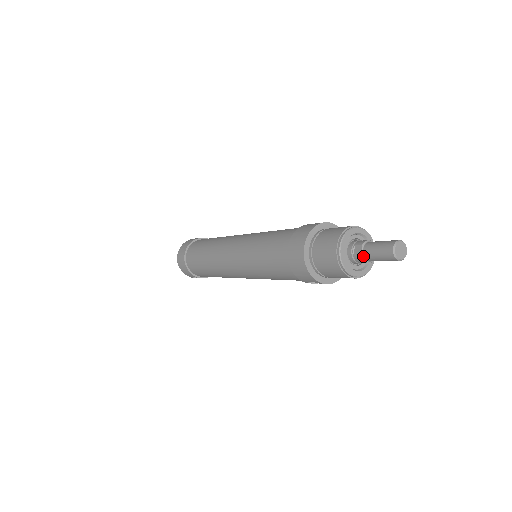
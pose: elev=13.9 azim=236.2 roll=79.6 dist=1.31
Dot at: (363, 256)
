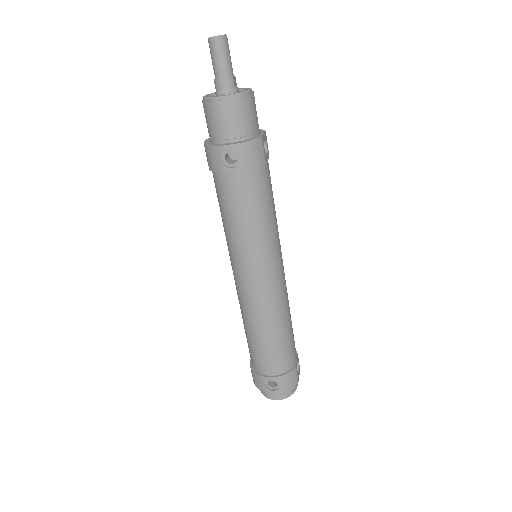
Dot at: (215, 79)
